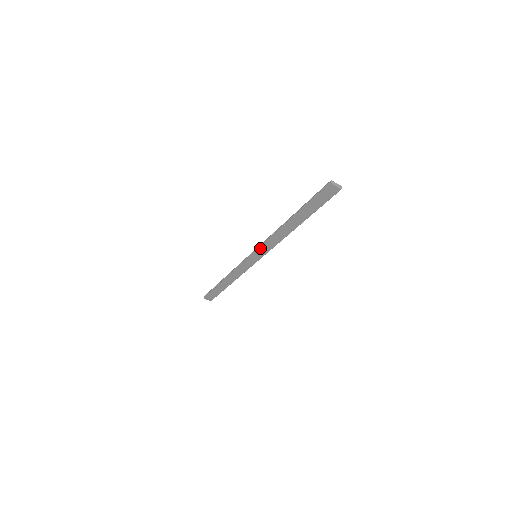
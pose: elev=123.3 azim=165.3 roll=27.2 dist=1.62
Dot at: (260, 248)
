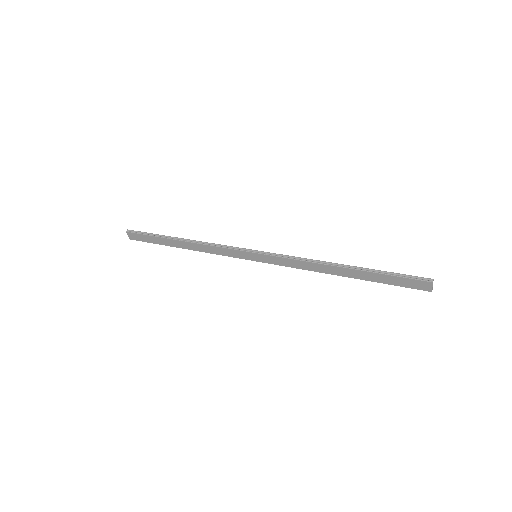
Dot at: (274, 256)
